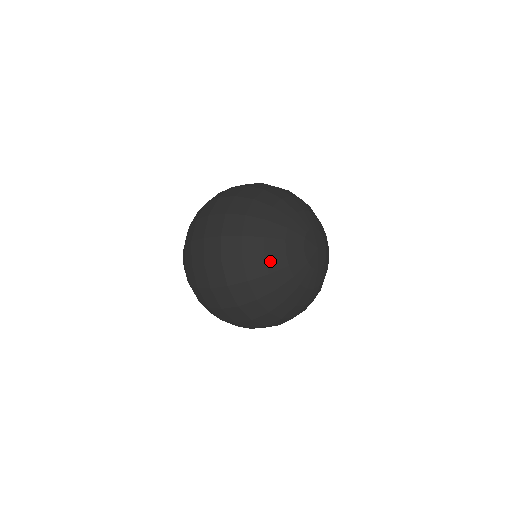
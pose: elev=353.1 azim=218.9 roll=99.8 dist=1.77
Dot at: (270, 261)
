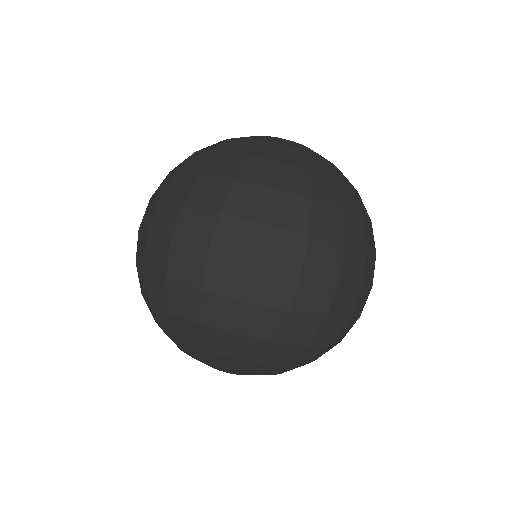
Dot at: (215, 148)
